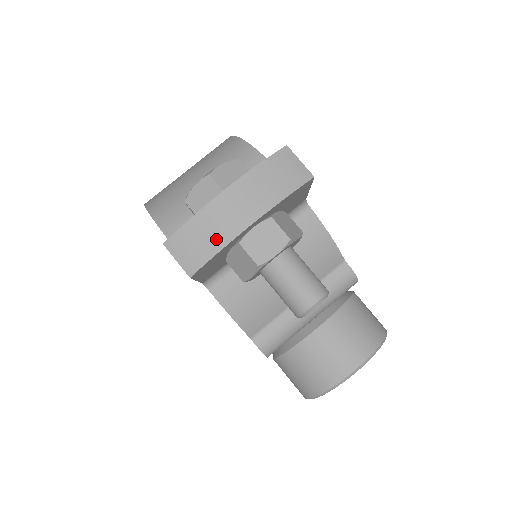
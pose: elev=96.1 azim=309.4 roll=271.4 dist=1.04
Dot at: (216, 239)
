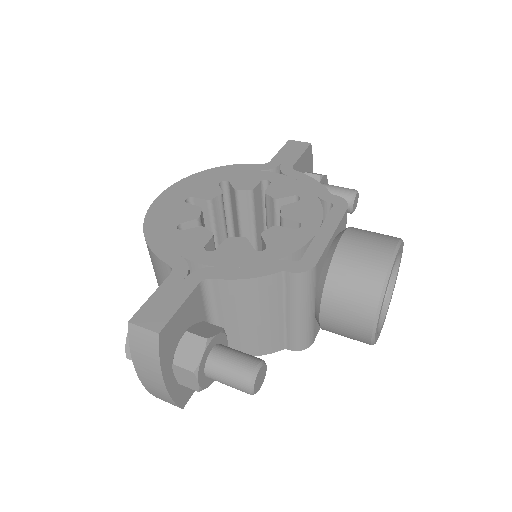
Dot at: (164, 396)
